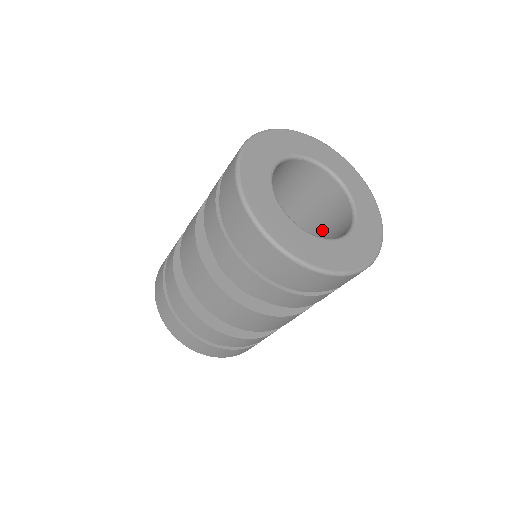
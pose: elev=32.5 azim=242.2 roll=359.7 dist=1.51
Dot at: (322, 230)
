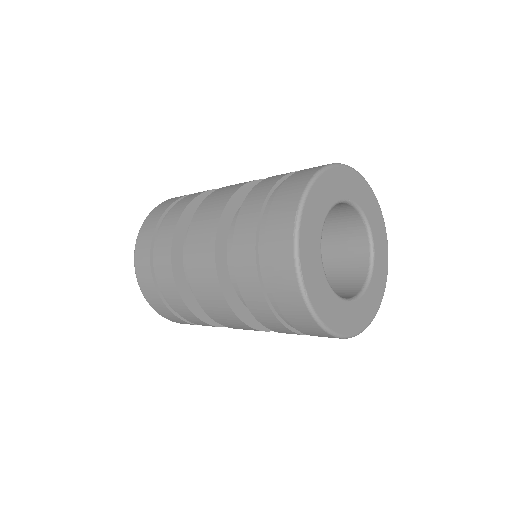
Dot at: (327, 235)
